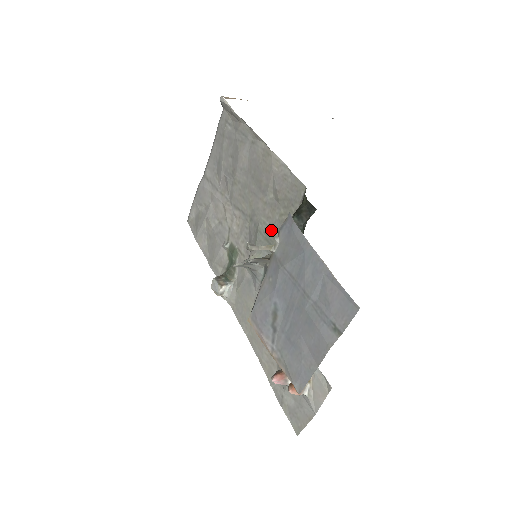
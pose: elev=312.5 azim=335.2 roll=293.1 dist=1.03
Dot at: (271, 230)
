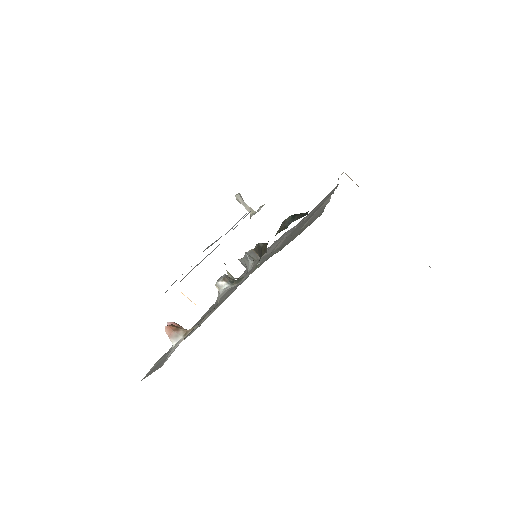
Dot at: (282, 246)
